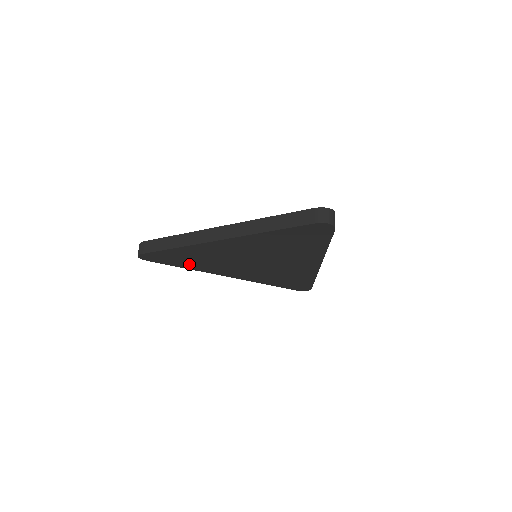
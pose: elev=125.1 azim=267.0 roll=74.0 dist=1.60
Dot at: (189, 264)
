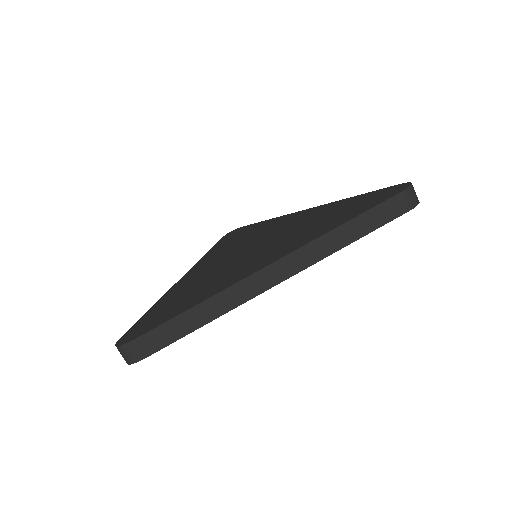
Dot at: occluded
